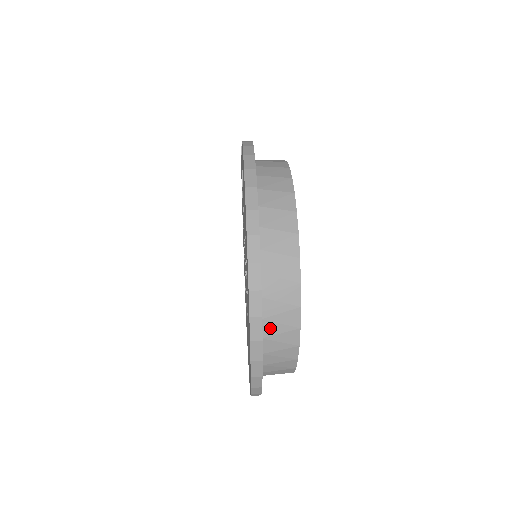
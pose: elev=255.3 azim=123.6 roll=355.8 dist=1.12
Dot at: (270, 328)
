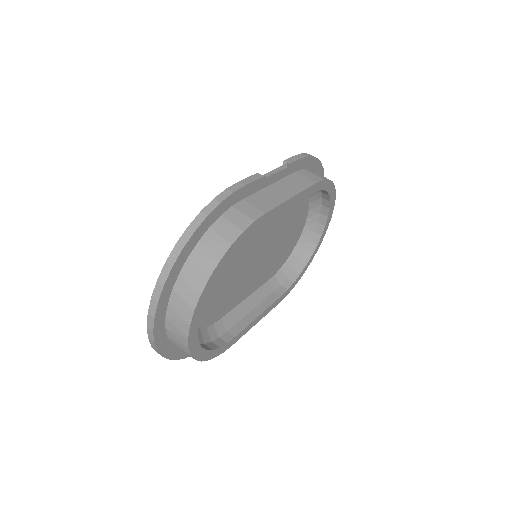
Dot at: (171, 336)
